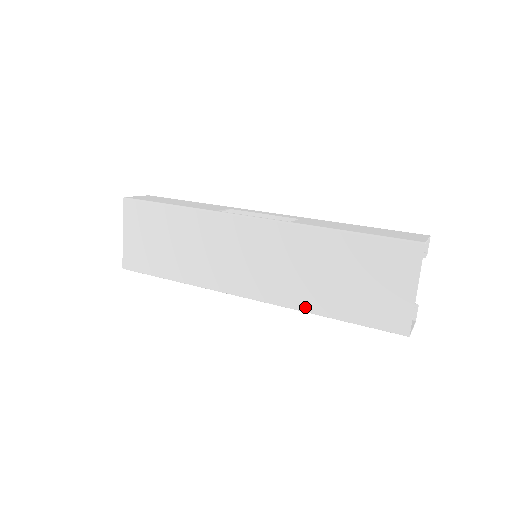
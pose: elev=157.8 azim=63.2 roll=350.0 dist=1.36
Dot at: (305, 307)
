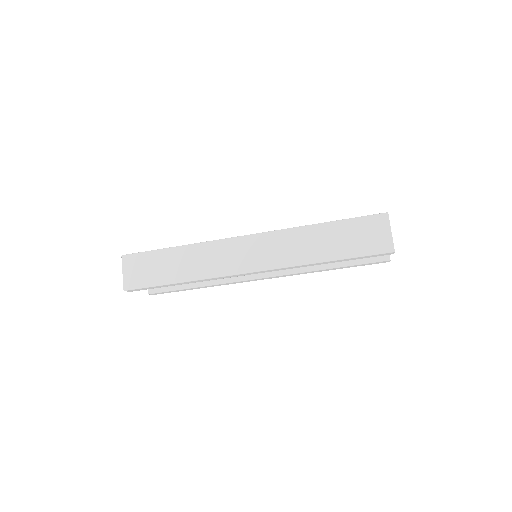
Dot at: (302, 227)
